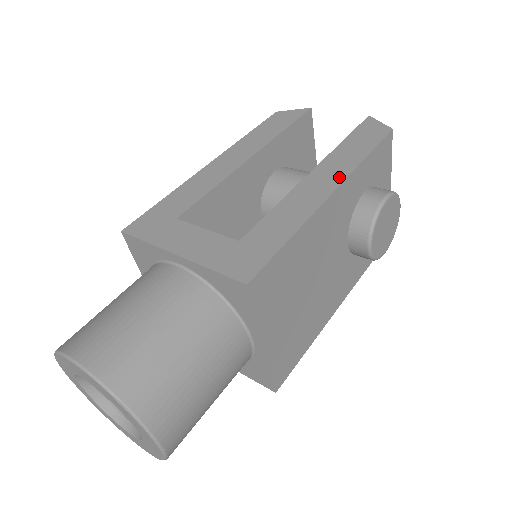
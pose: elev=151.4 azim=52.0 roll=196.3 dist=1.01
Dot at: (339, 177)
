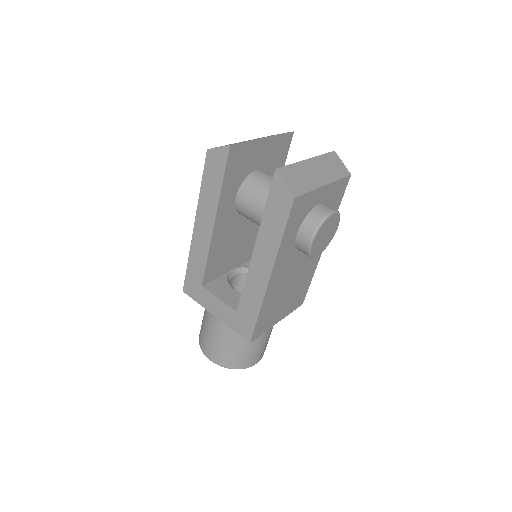
Dot at: (270, 262)
